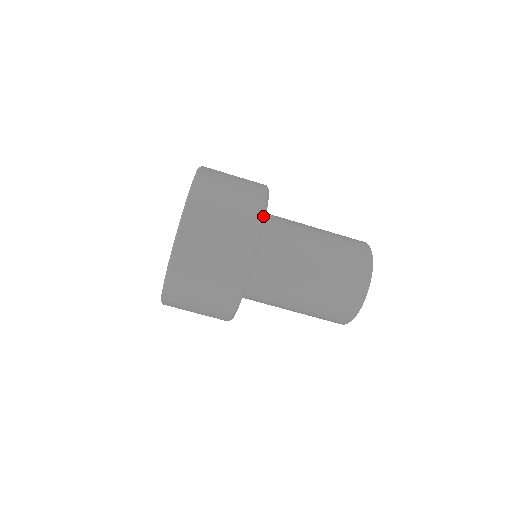
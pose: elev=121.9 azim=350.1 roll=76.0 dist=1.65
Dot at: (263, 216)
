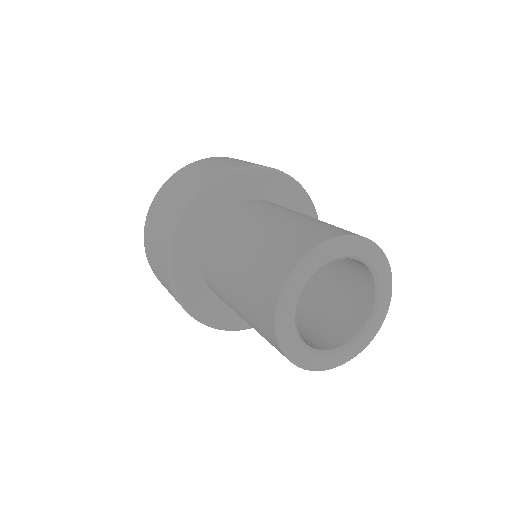
Dot at: (258, 165)
